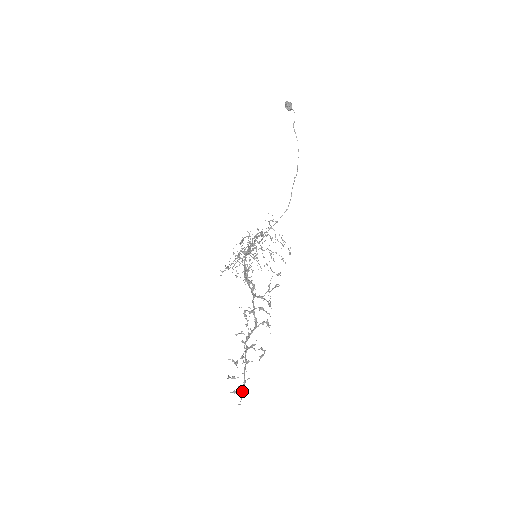
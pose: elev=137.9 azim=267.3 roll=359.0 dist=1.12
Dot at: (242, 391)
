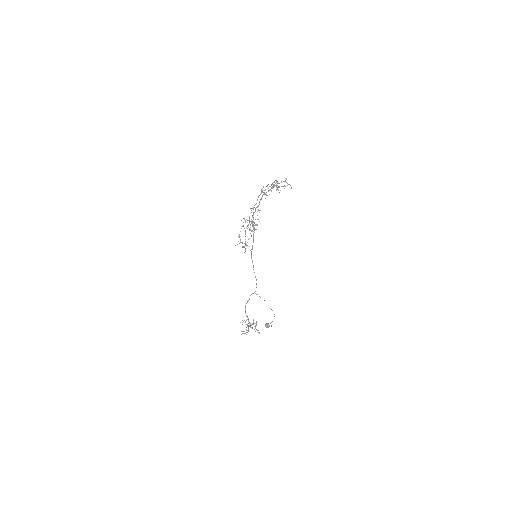
Dot at: occluded
